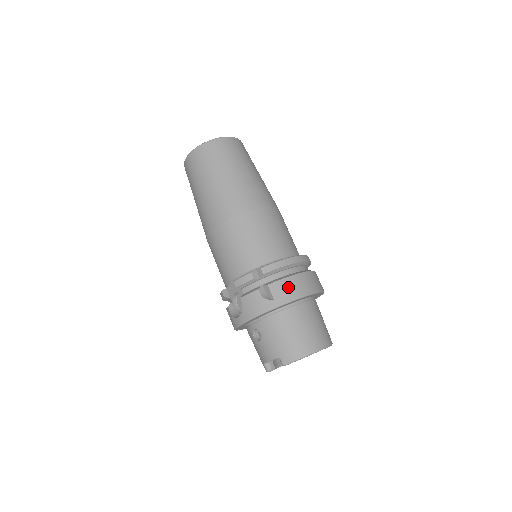
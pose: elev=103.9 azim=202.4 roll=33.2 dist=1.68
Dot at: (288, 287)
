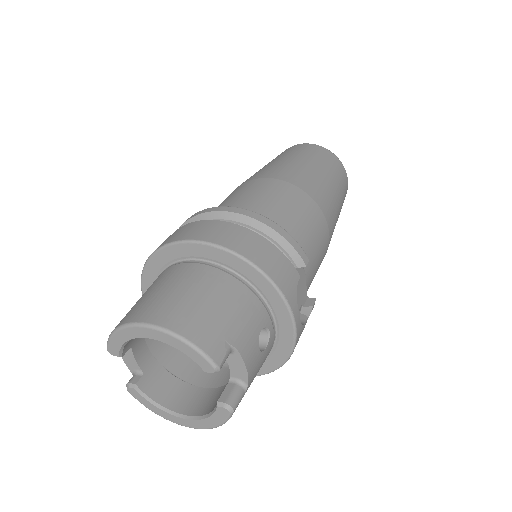
Dot at: (178, 232)
